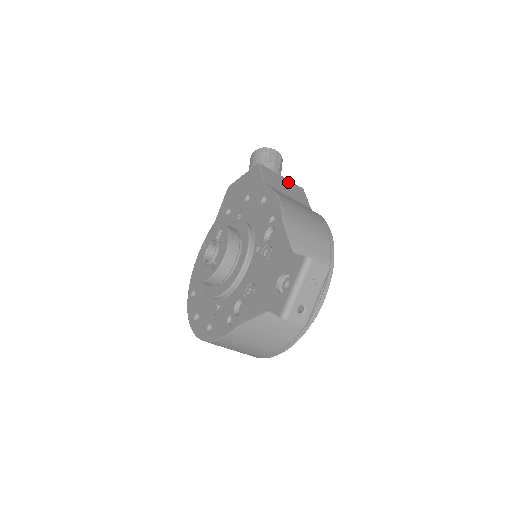
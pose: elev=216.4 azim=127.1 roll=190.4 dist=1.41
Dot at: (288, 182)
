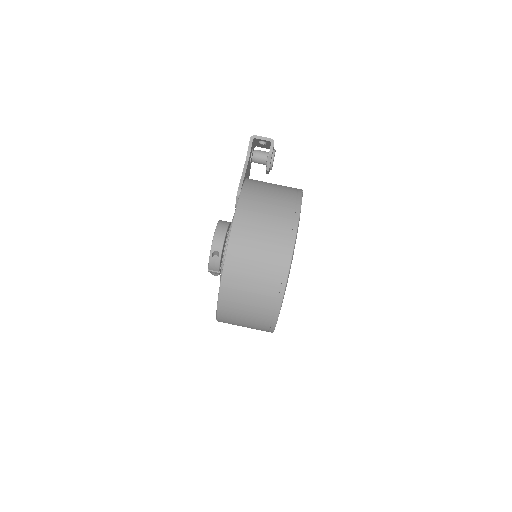
Dot at: occluded
